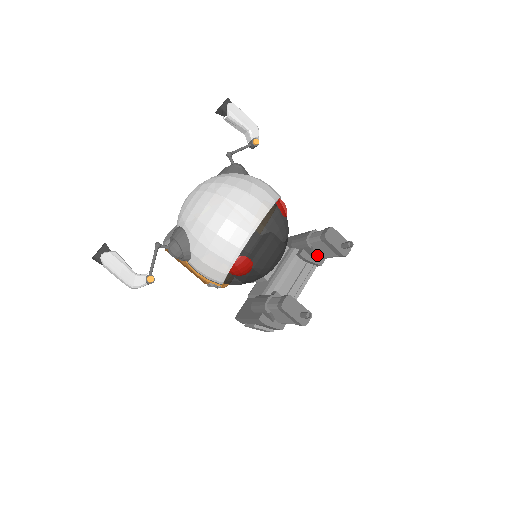
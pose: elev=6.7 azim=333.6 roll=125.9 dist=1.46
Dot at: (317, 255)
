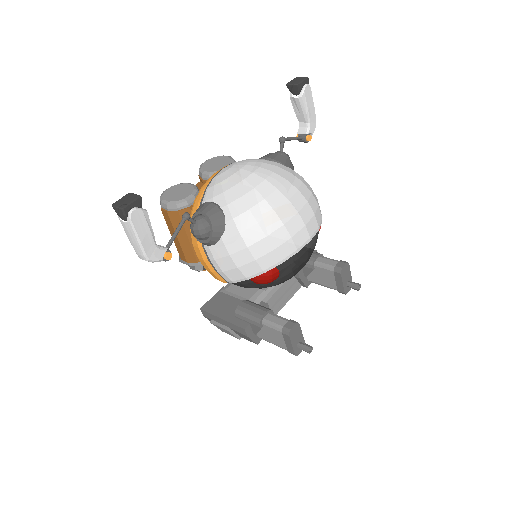
Dot at: (311, 277)
